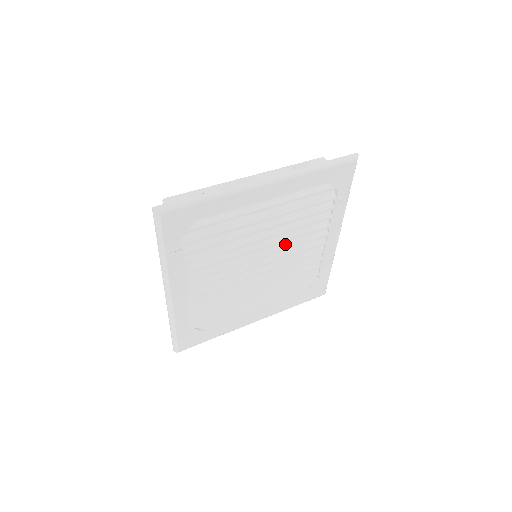
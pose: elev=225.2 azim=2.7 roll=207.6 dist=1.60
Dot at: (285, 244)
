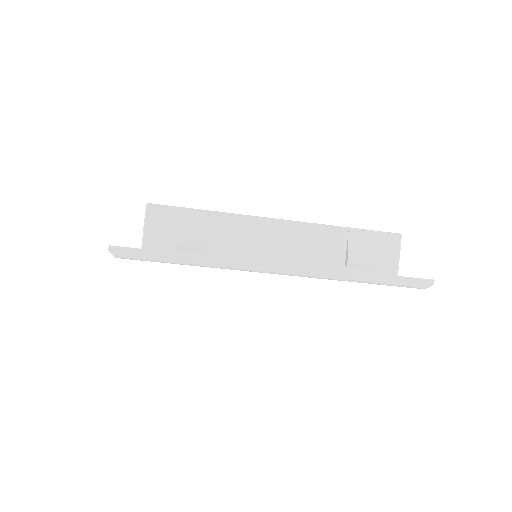
Dot at: occluded
